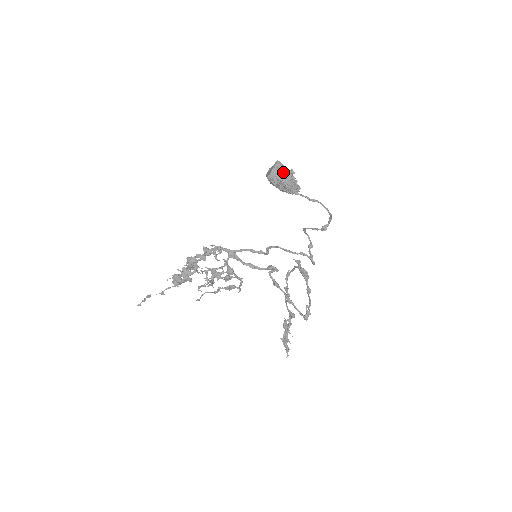
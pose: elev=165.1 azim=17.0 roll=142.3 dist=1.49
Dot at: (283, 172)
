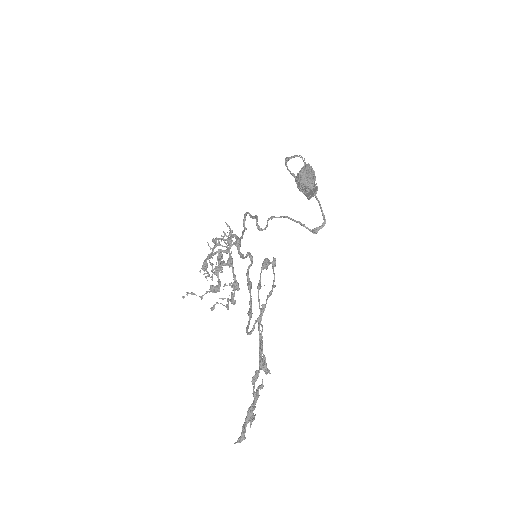
Dot at: occluded
